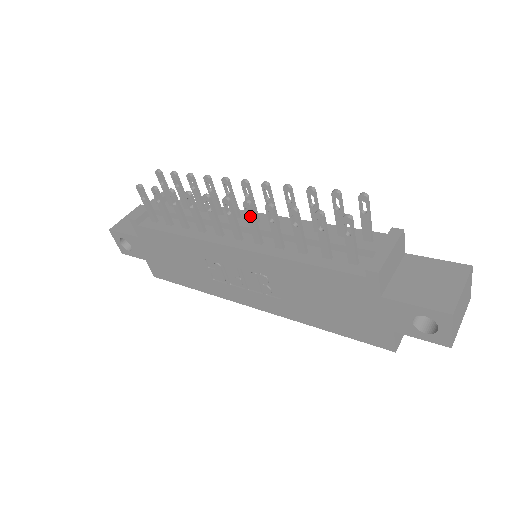
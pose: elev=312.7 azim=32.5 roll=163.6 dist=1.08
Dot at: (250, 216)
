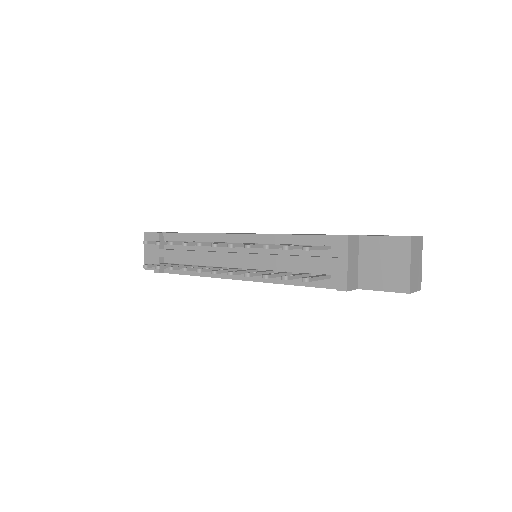
Dot at: occluded
